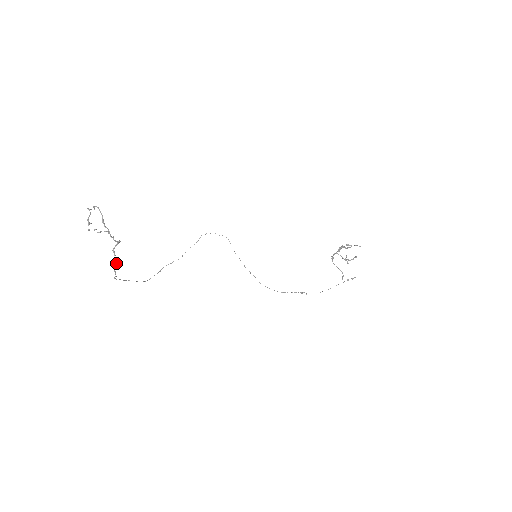
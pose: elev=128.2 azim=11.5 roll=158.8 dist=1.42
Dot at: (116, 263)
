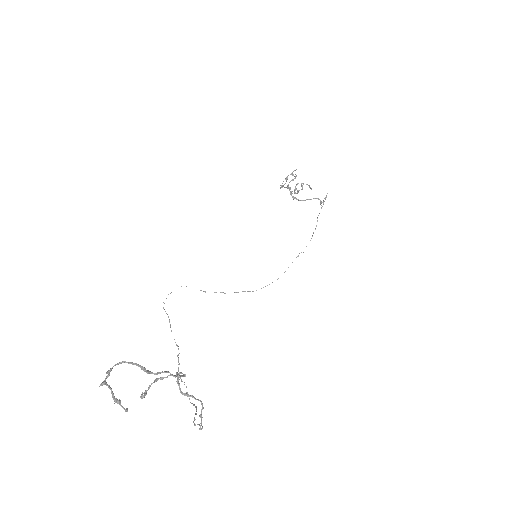
Dot at: (201, 403)
